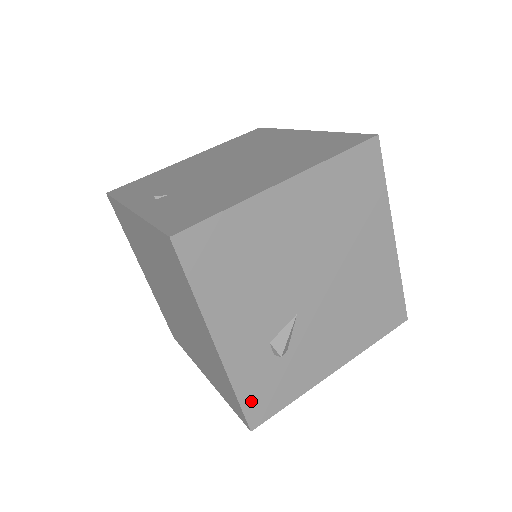
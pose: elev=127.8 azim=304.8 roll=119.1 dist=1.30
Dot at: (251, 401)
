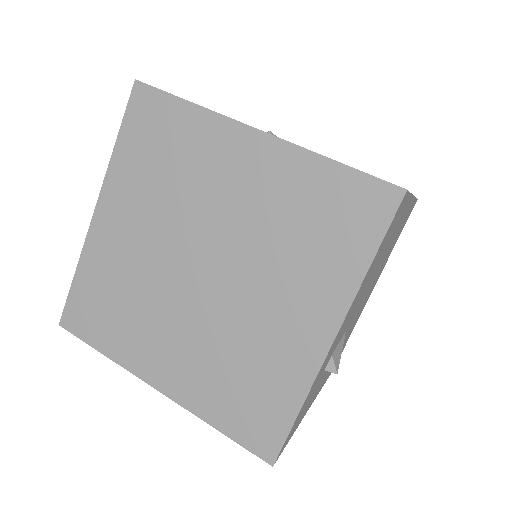
Dot at: (295, 423)
